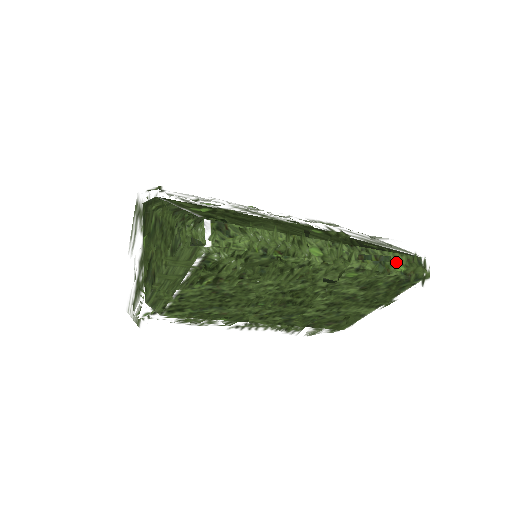
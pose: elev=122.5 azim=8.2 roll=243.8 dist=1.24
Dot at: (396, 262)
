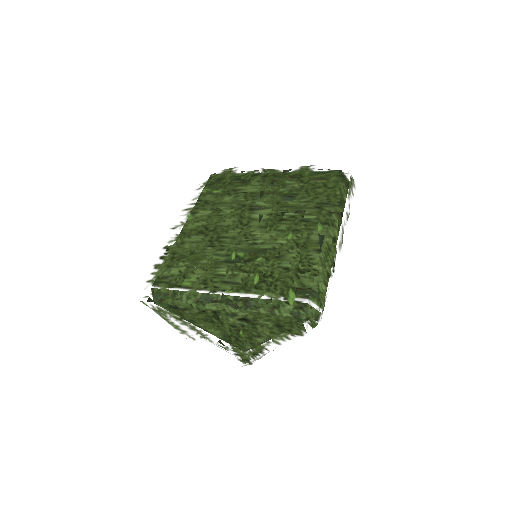
Dot at: occluded
